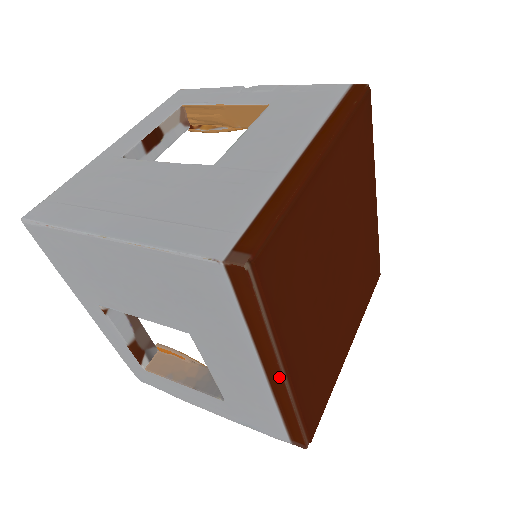
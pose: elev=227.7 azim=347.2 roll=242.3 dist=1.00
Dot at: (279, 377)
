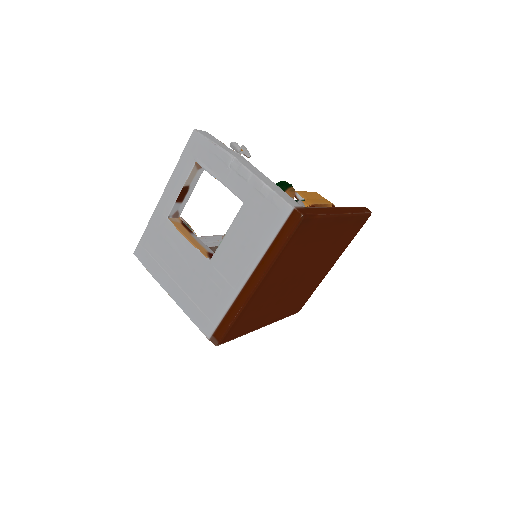
Dot at: occluded
